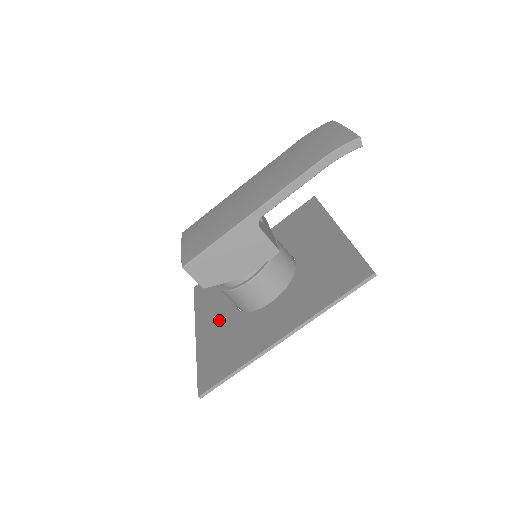
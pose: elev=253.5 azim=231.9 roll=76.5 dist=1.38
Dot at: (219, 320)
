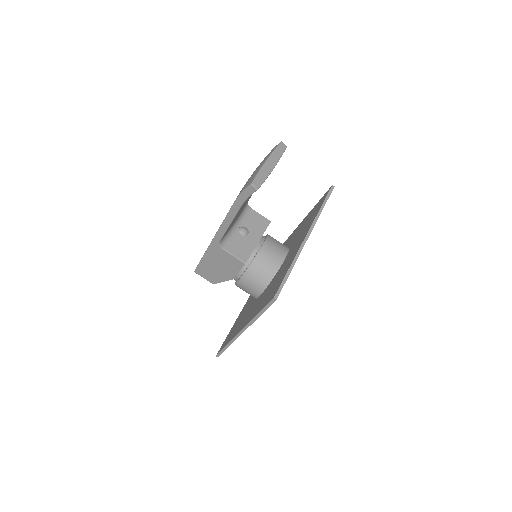
Dot at: (251, 298)
